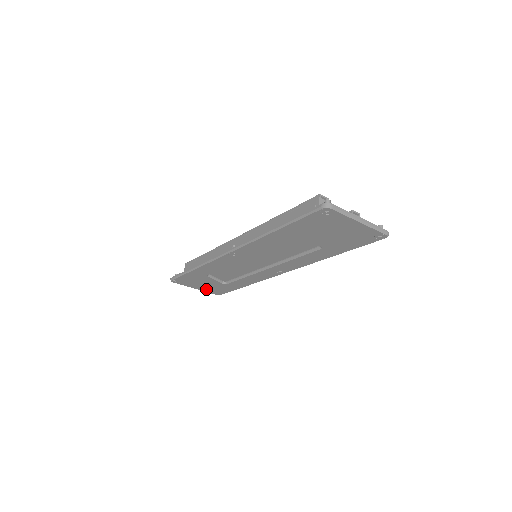
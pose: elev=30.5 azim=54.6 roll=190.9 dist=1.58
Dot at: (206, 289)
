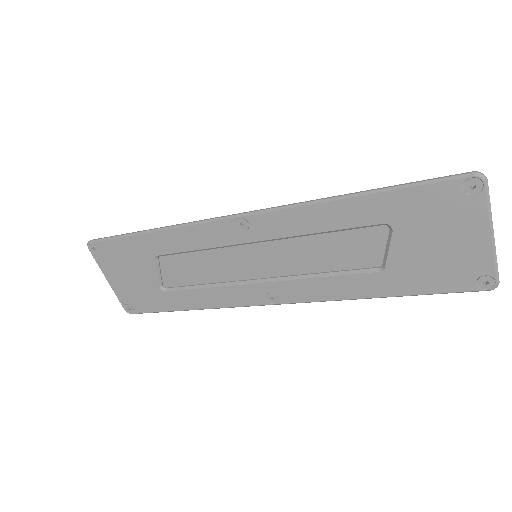
Dot at: (123, 289)
